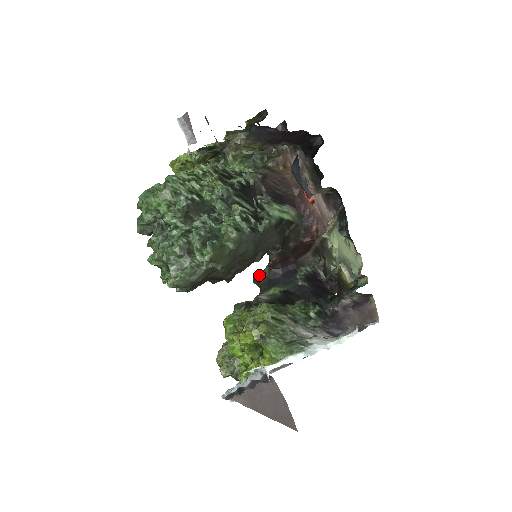
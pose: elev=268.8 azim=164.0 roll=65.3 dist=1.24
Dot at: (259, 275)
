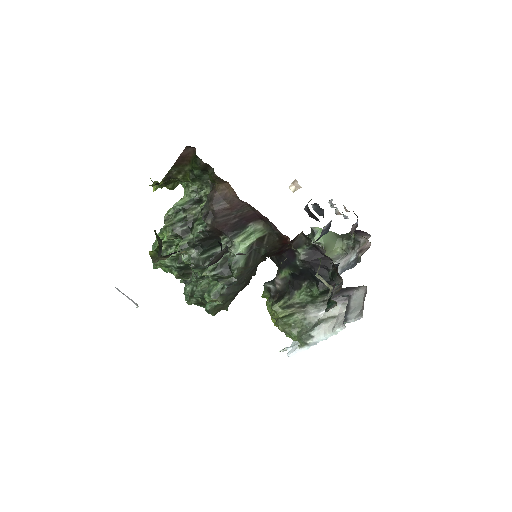
Dot at: (270, 257)
